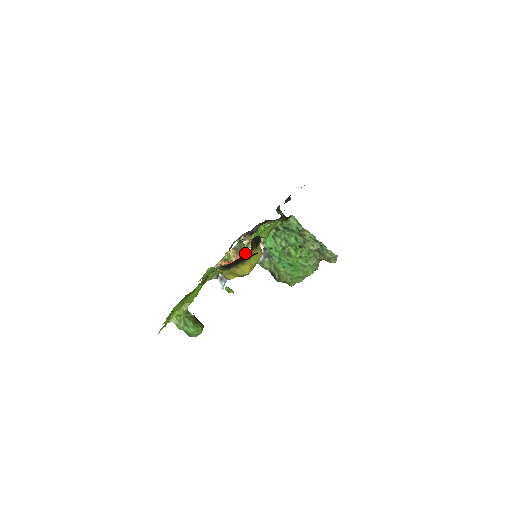
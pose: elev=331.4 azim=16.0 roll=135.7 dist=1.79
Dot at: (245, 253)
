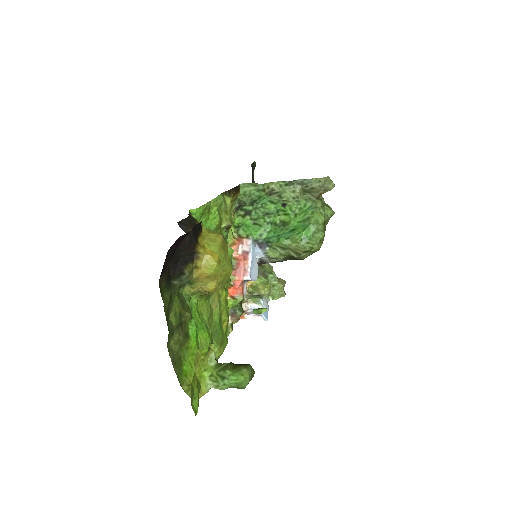
Dot at: (239, 262)
